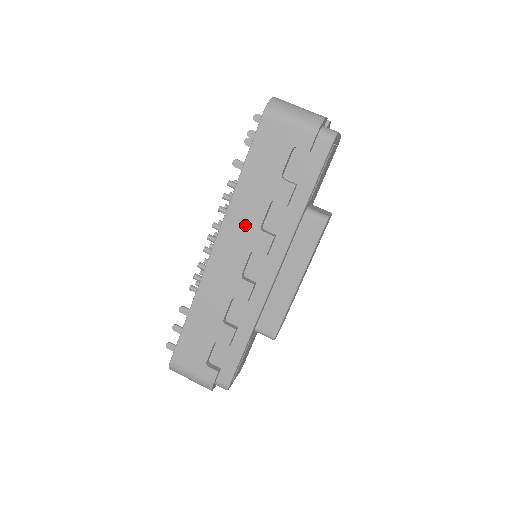
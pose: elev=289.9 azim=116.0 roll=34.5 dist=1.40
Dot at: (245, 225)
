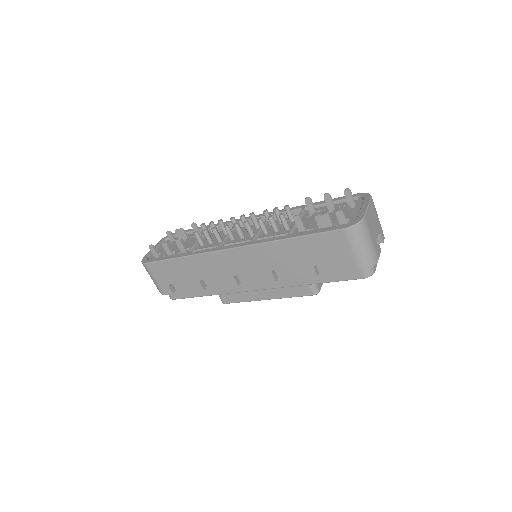
Dot at: (265, 260)
